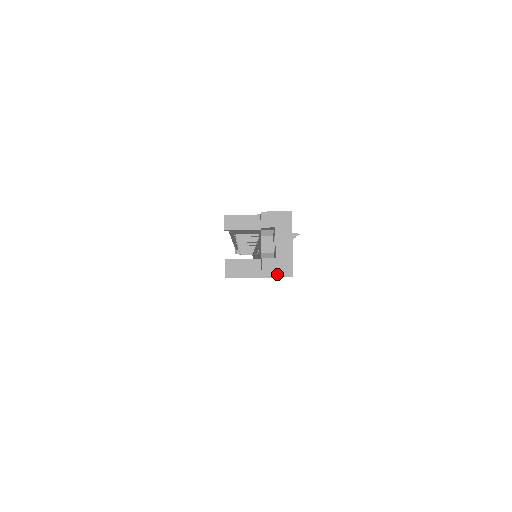
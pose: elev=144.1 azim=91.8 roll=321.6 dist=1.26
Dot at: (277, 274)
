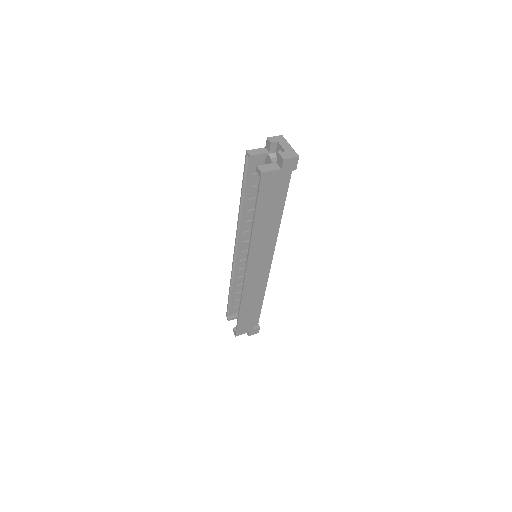
Dot at: (290, 157)
